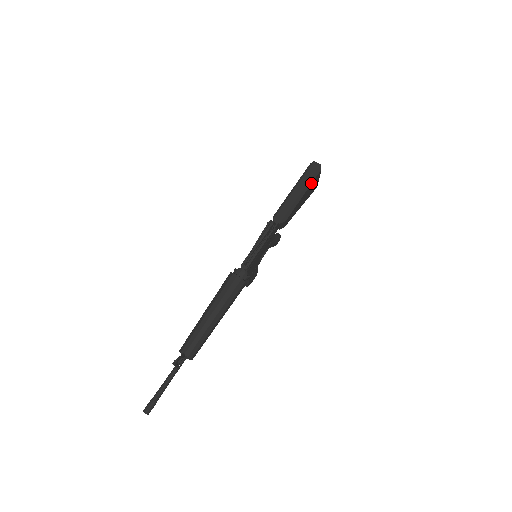
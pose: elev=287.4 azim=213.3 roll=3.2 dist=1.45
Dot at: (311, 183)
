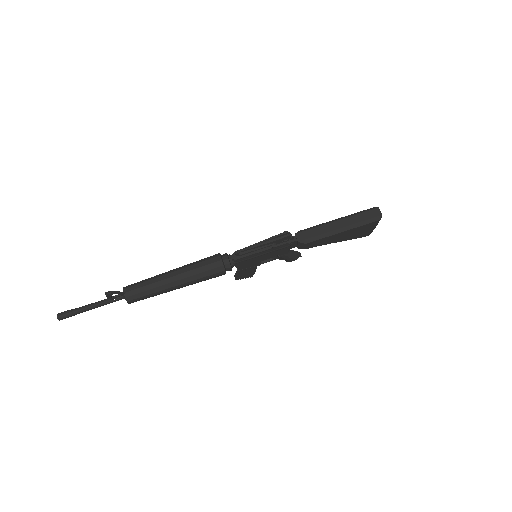
Dot at: (359, 226)
